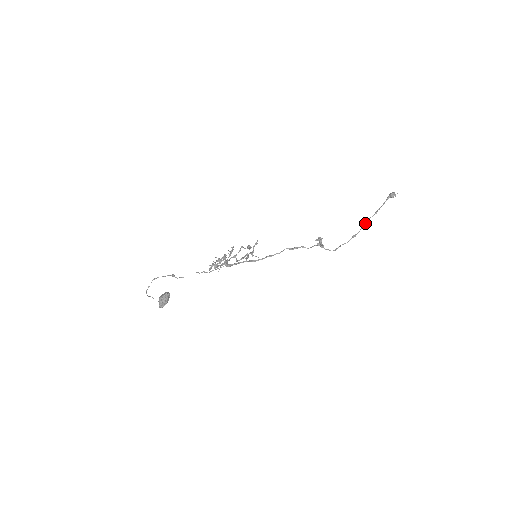
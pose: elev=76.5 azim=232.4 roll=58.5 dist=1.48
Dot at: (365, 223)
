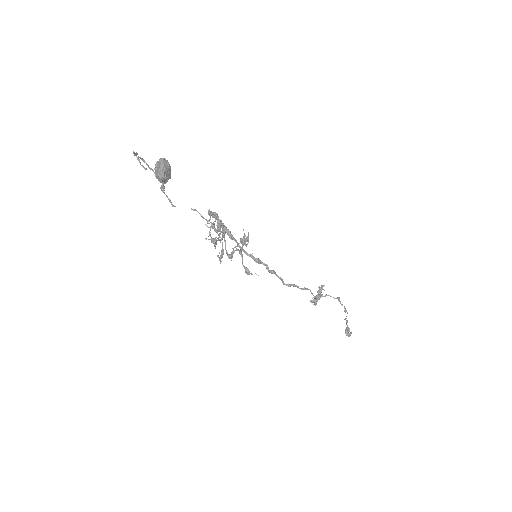
Dot at: (345, 318)
